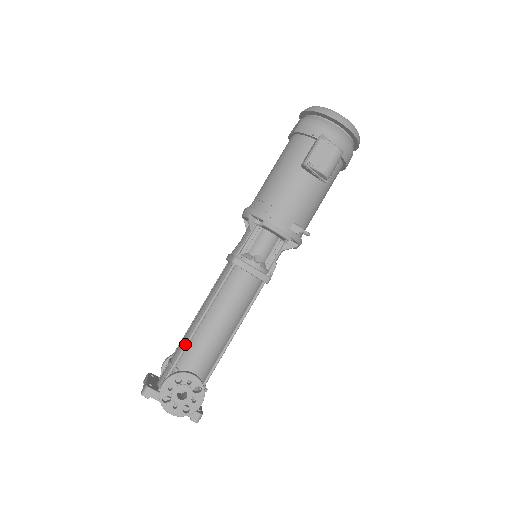
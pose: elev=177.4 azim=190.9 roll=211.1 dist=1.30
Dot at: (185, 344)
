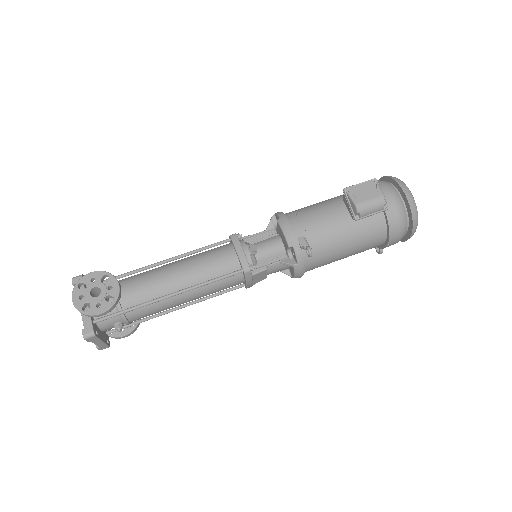
Dot at: (139, 268)
